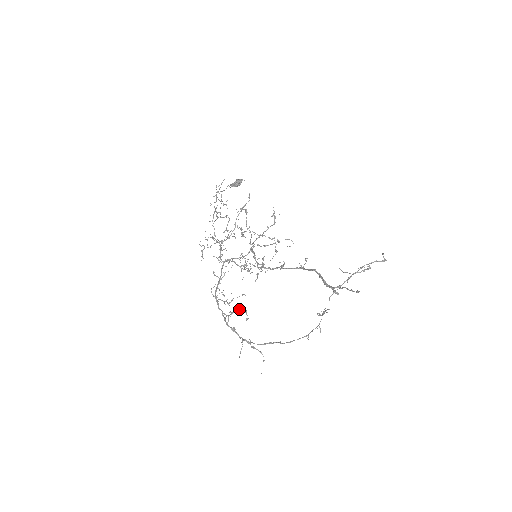
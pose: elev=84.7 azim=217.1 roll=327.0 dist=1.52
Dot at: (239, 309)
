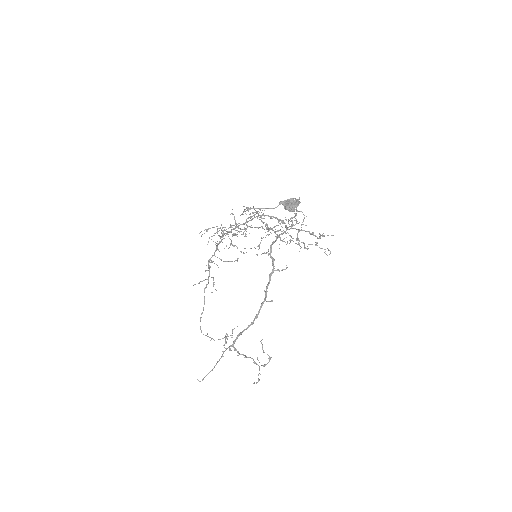
Dot at: occluded
